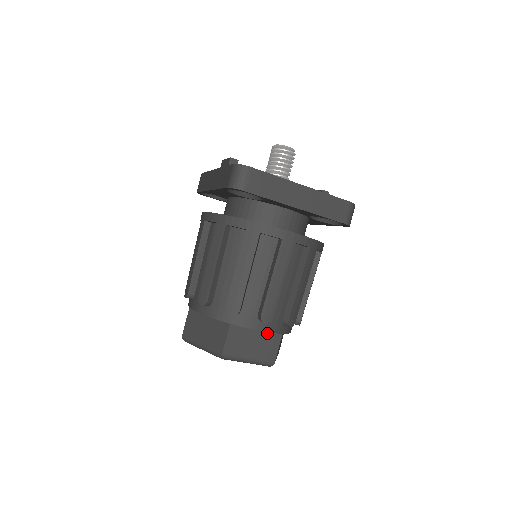
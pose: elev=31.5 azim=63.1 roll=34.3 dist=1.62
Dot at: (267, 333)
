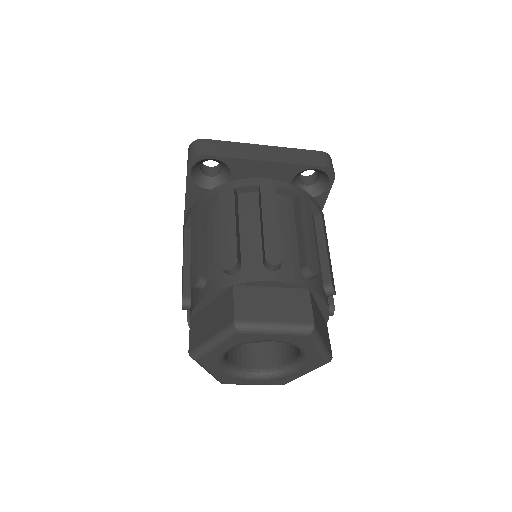
Dot at: (287, 290)
